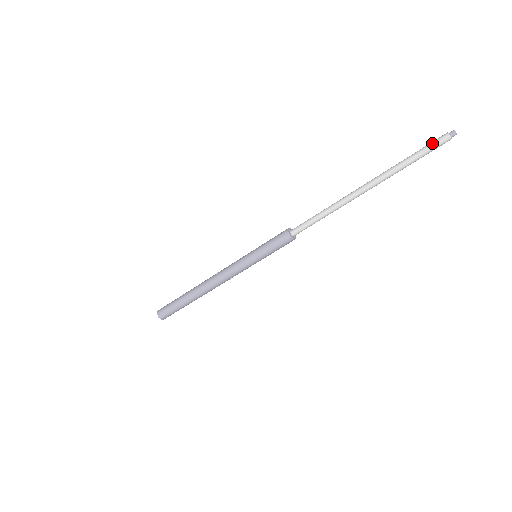
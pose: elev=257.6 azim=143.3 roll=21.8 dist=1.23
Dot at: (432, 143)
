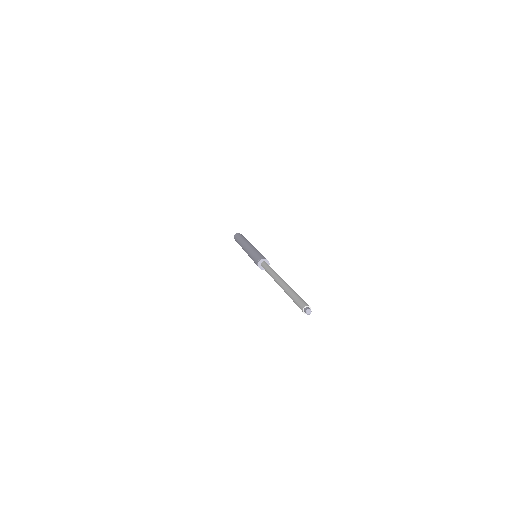
Dot at: (299, 301)
